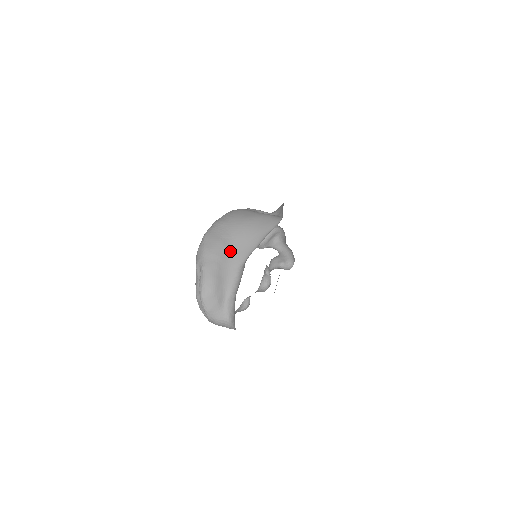
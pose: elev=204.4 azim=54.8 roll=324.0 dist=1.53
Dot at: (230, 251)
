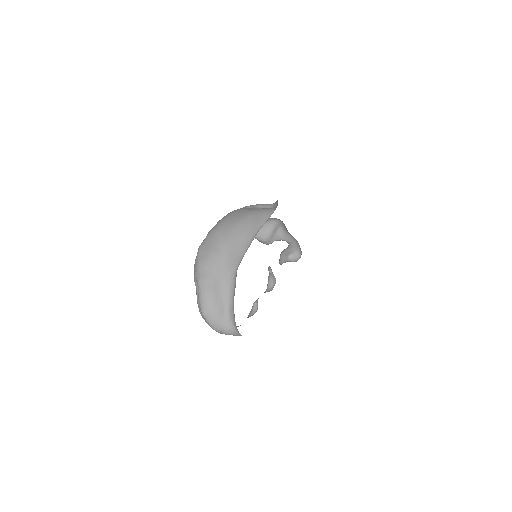
Dot at: (223, 259)
